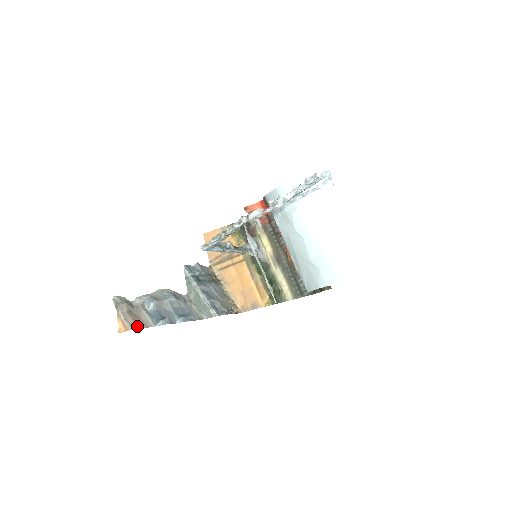
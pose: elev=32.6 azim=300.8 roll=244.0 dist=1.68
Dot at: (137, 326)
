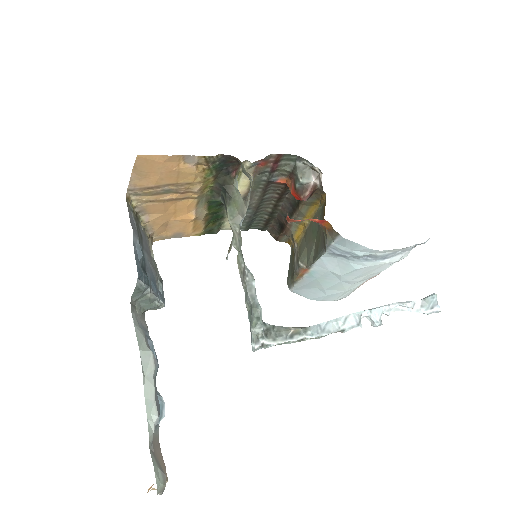
Dot at: (164, 467)
